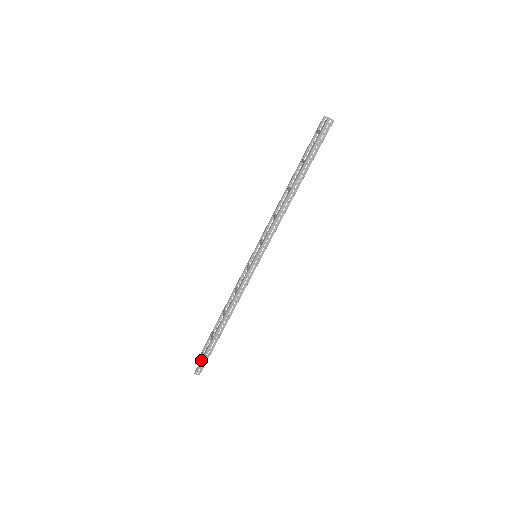
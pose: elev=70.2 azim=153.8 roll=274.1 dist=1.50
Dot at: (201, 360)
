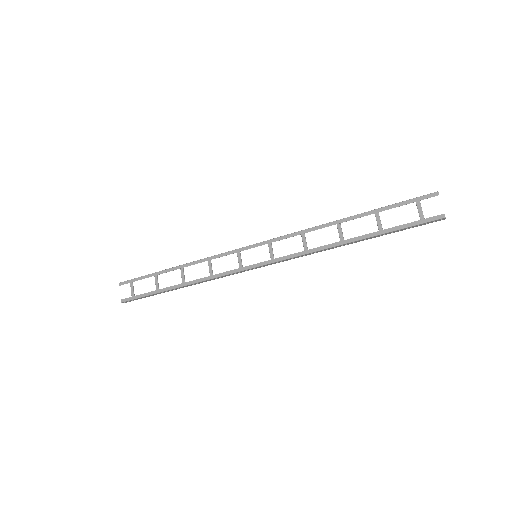
Dot at: (136, 298)
